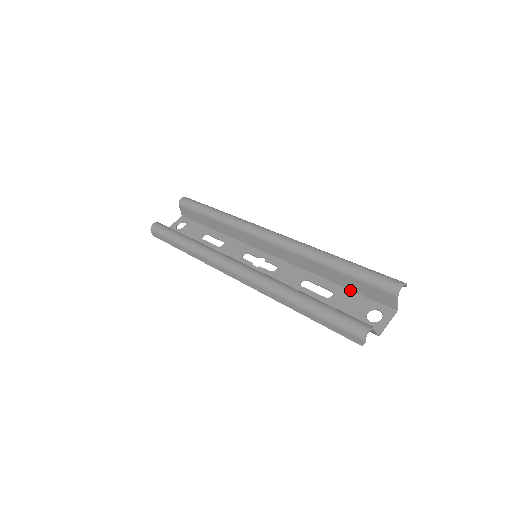
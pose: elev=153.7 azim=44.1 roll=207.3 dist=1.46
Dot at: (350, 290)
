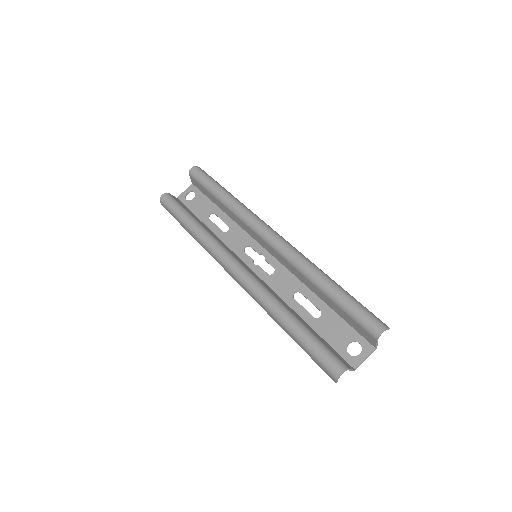
Dot at: (338, 315)
